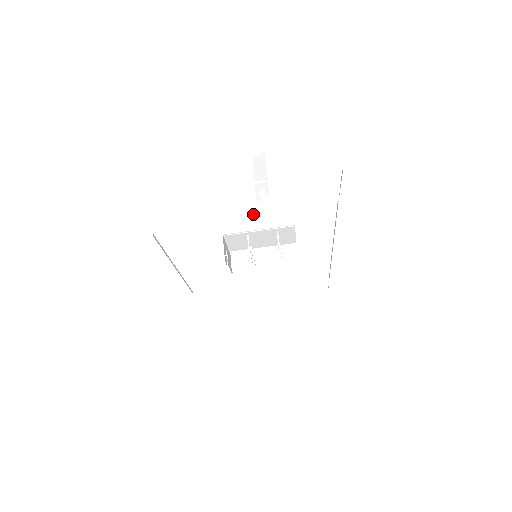
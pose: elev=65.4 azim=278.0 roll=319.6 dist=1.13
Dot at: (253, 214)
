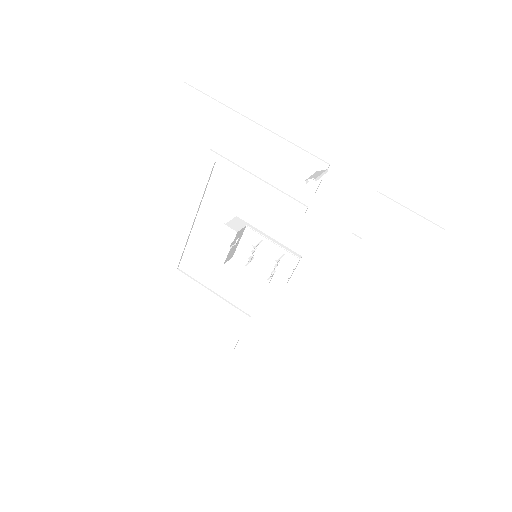
Dot at: occluded
